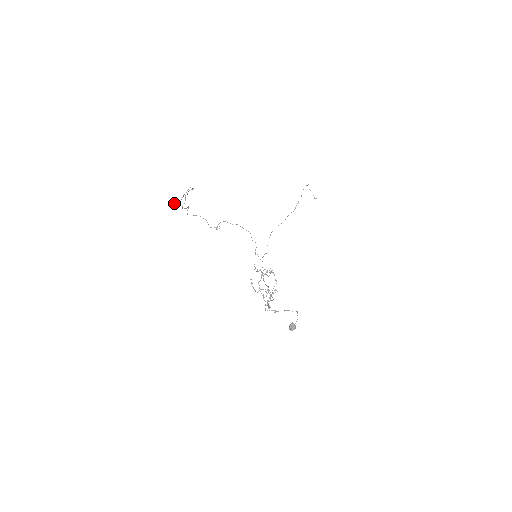
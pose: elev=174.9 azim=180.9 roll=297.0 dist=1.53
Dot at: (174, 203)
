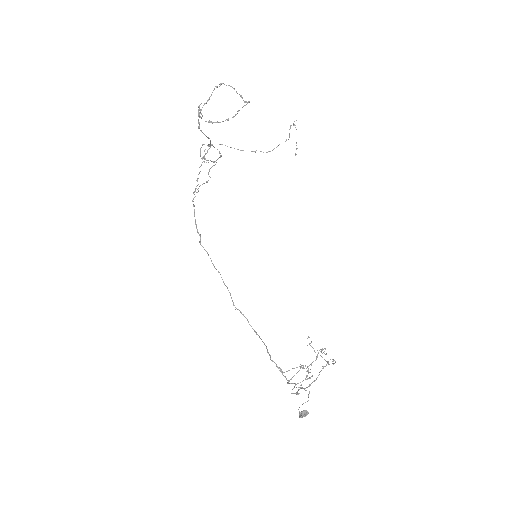
Dot at: (217, 121)
